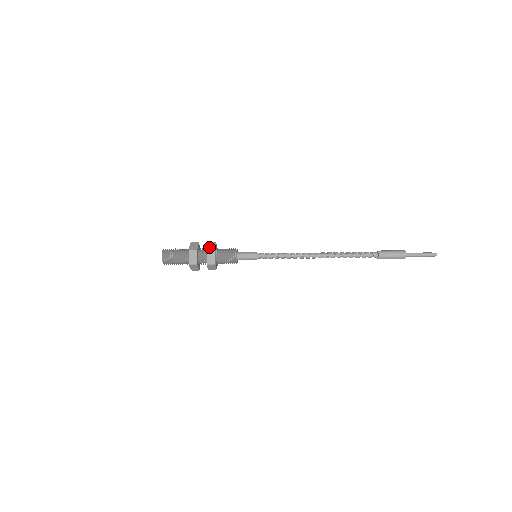
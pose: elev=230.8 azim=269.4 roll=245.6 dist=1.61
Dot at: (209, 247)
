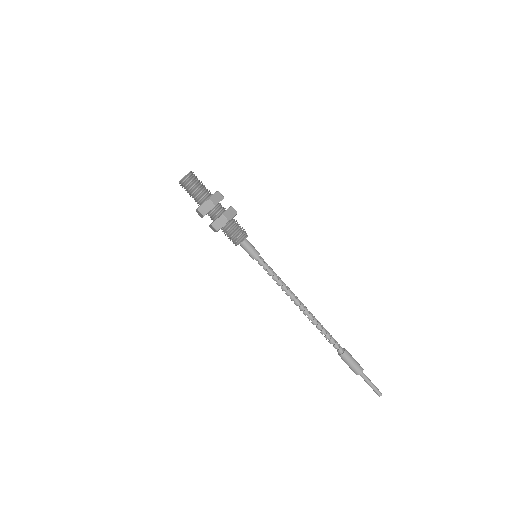
Dot at: (227, 213)
